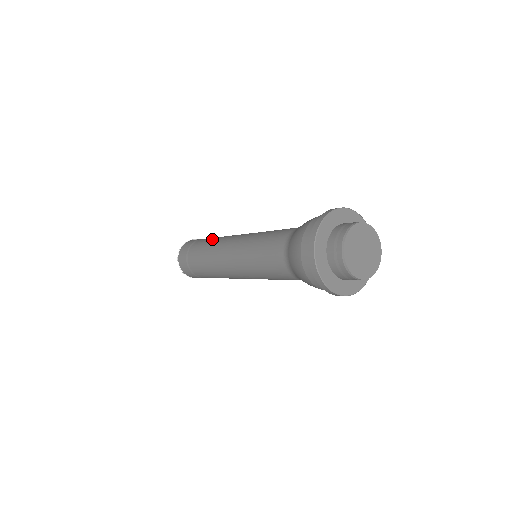
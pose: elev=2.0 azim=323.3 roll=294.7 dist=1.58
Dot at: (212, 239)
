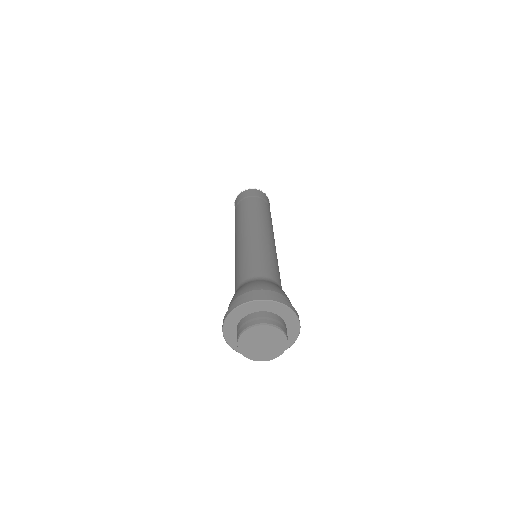
Dot at: (249, 210)
